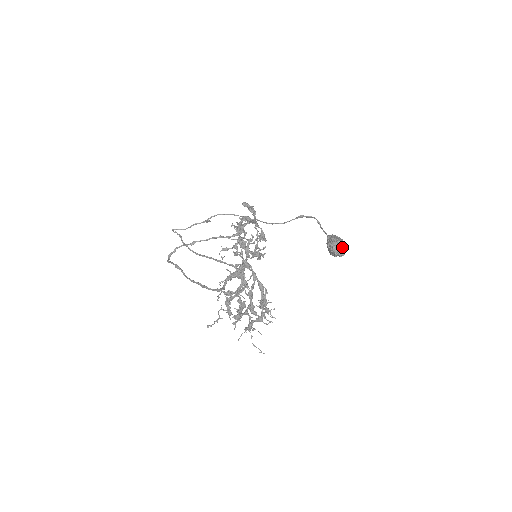
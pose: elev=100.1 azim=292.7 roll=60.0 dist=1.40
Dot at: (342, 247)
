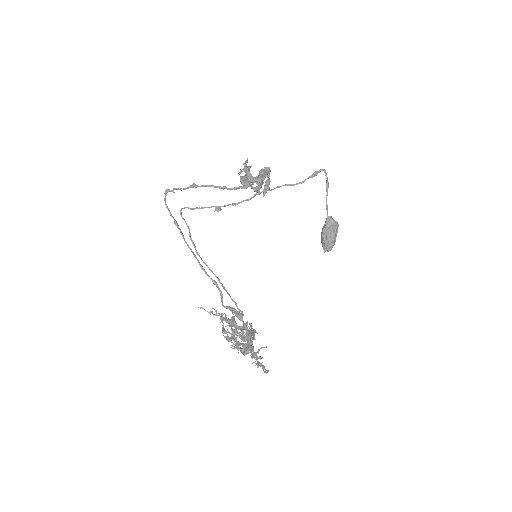
Dot at: occluded
